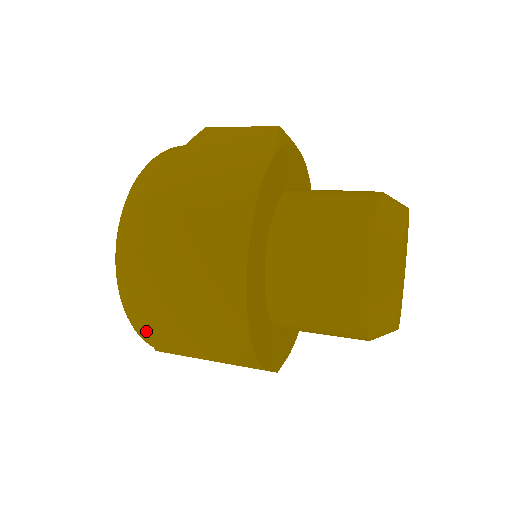
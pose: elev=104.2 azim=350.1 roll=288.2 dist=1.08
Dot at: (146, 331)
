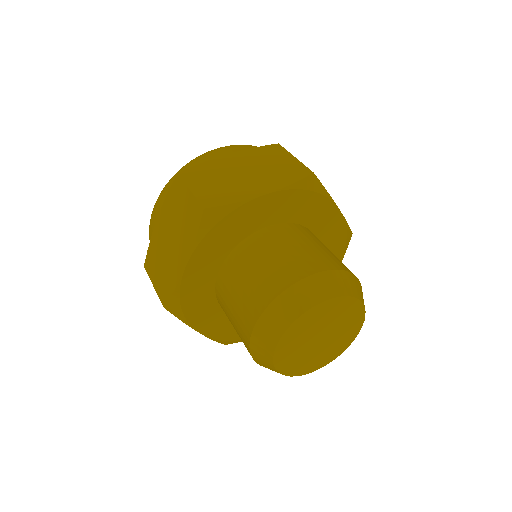
Dot at: occluded
